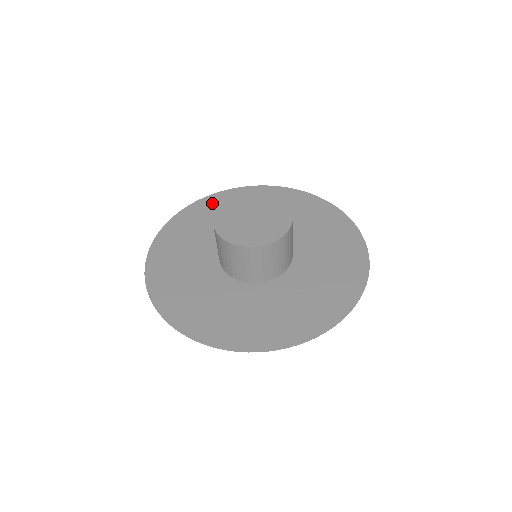
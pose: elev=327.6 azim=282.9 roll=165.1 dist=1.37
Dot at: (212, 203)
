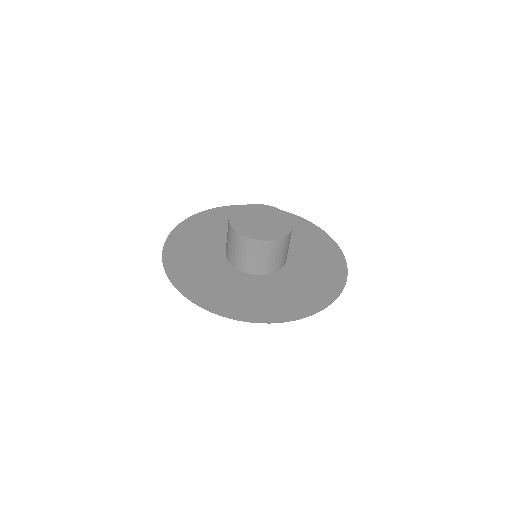
Dot at: (222, 213)
